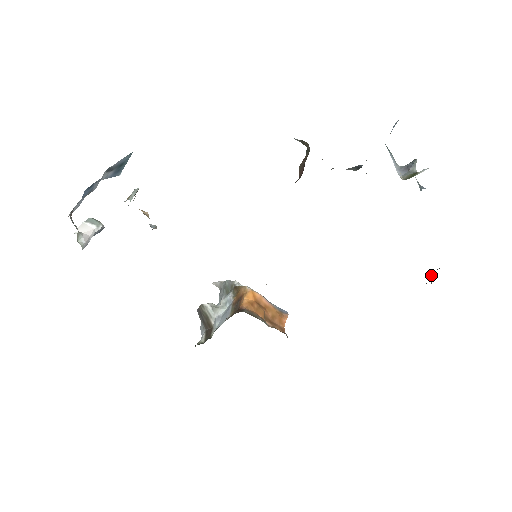
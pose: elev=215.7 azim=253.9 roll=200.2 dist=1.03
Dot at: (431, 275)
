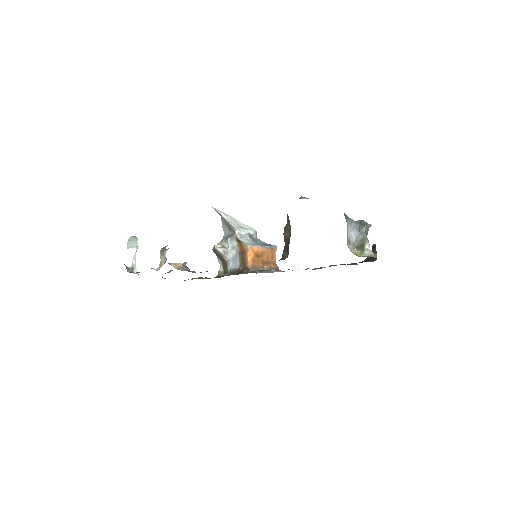
Dot at: occluded
